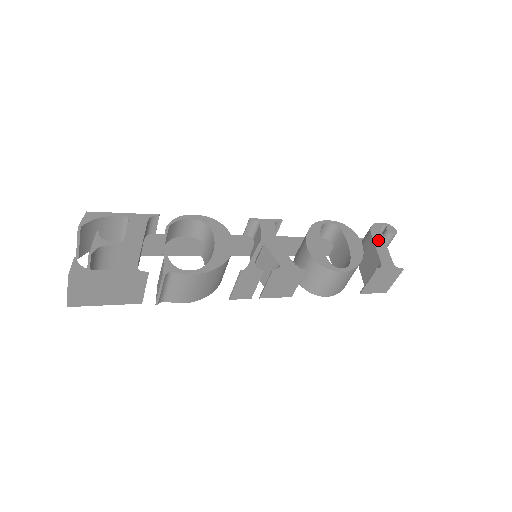
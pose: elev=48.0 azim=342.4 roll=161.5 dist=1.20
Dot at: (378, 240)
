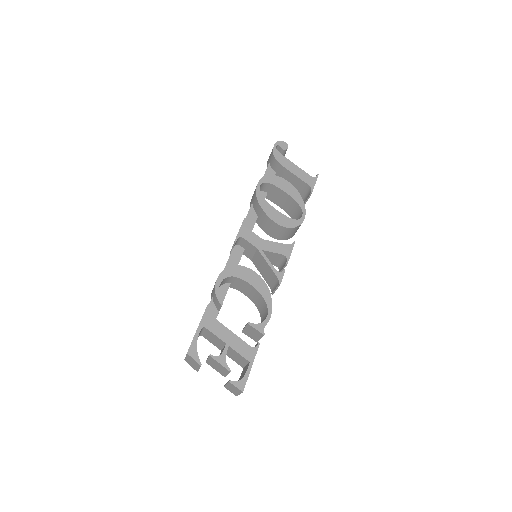
Dot at: (289, 166)
